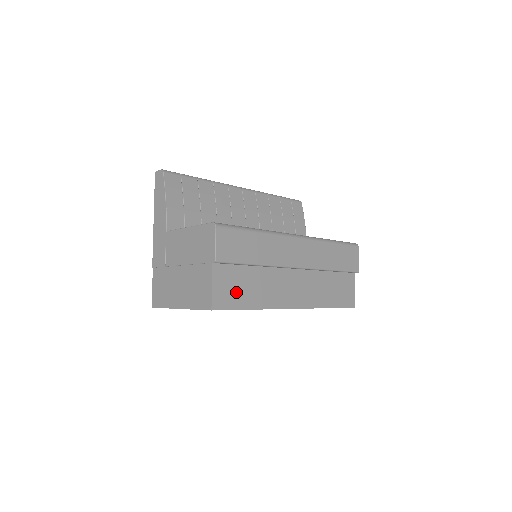
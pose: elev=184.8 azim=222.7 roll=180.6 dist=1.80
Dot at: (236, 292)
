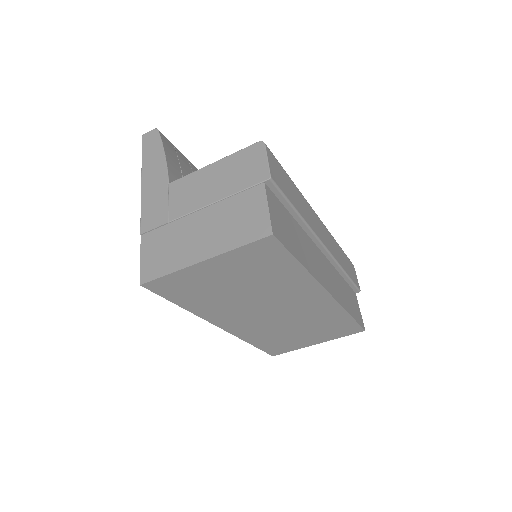
Dot at: (287, 233)
